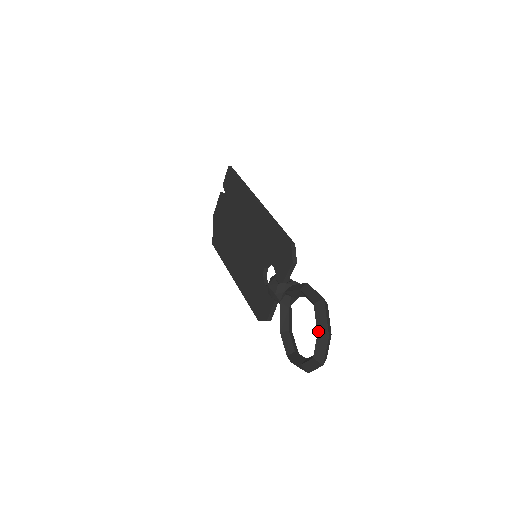
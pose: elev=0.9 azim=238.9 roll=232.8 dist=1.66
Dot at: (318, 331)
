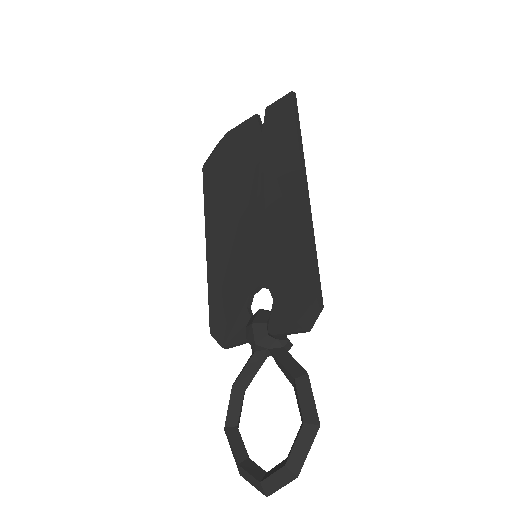
Dot at: (288, 463)
